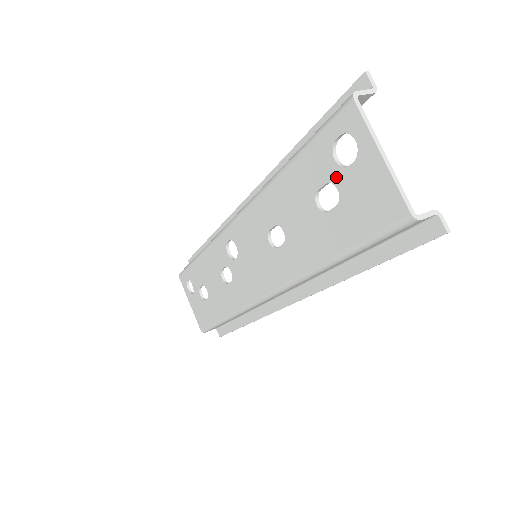
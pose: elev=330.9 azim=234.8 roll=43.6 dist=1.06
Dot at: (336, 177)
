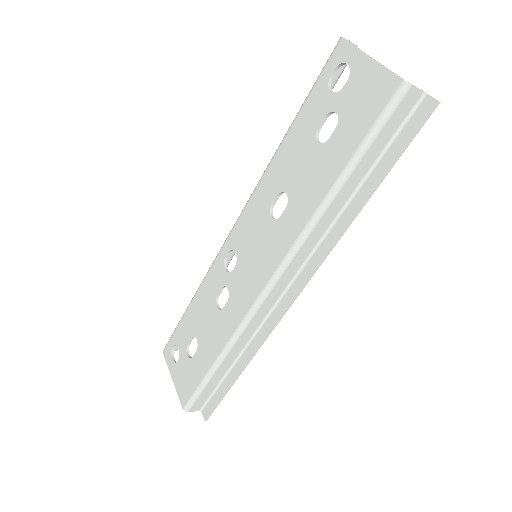
Dot at: (333, 104)
